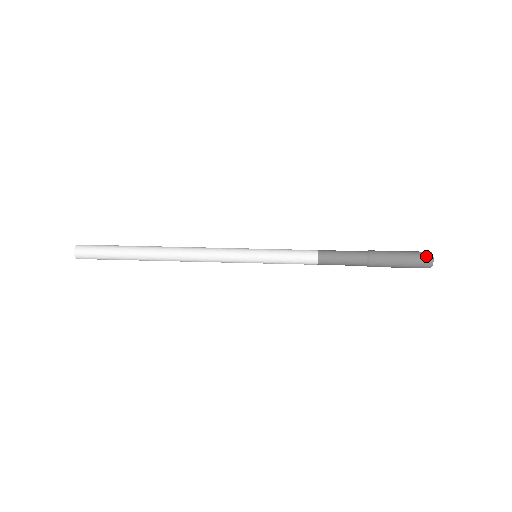
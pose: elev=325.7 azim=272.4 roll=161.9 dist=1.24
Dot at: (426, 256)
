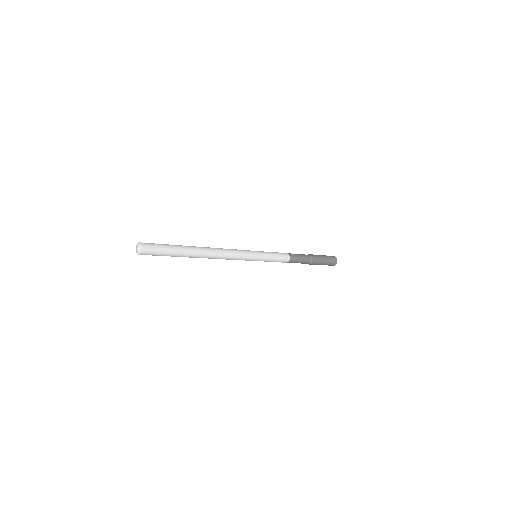
Dot at: (335, 259)
